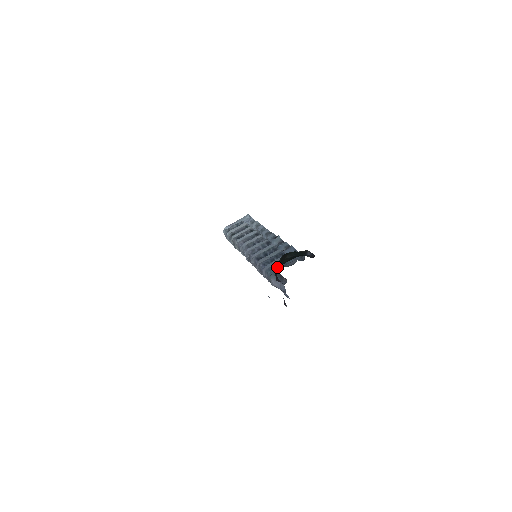
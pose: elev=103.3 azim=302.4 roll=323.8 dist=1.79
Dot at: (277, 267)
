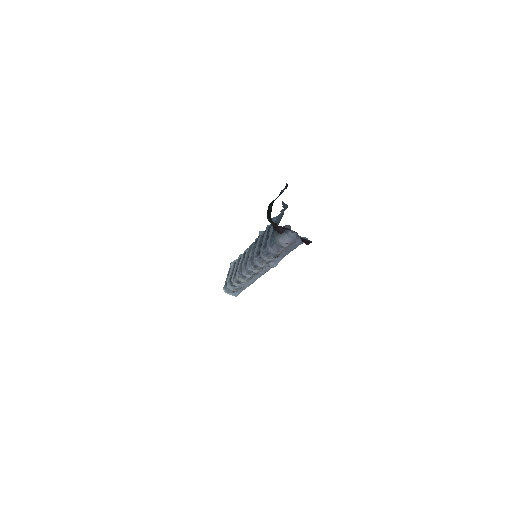
Dot at: occluded
